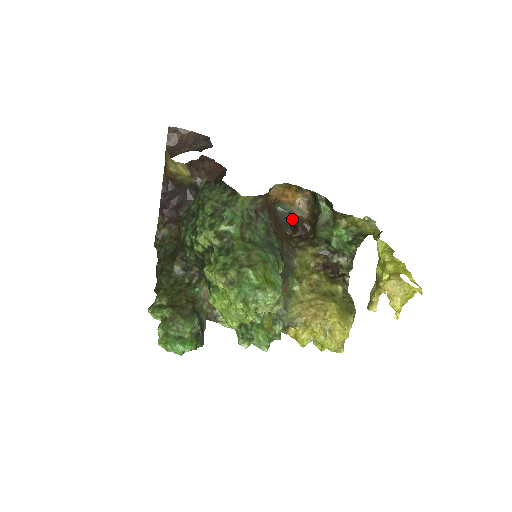
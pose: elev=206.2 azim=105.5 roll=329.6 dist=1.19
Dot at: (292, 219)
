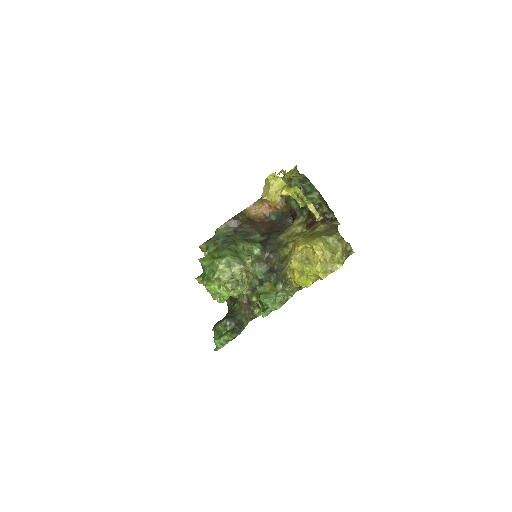
Dot at: (287, 216)
